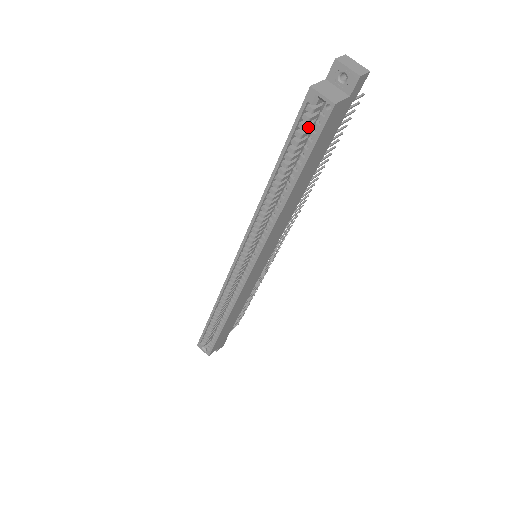
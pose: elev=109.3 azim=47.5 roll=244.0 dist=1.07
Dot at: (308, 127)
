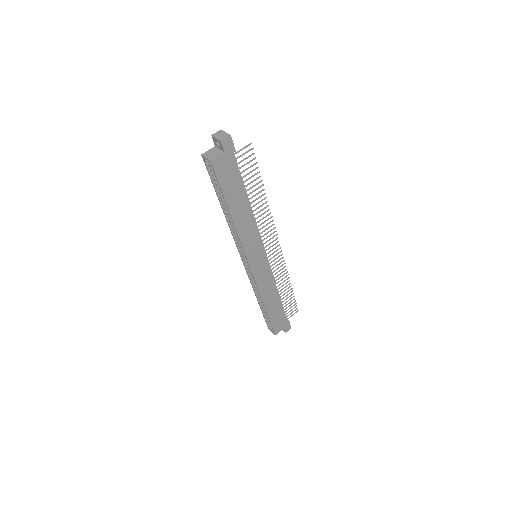
Dot at: occluded
